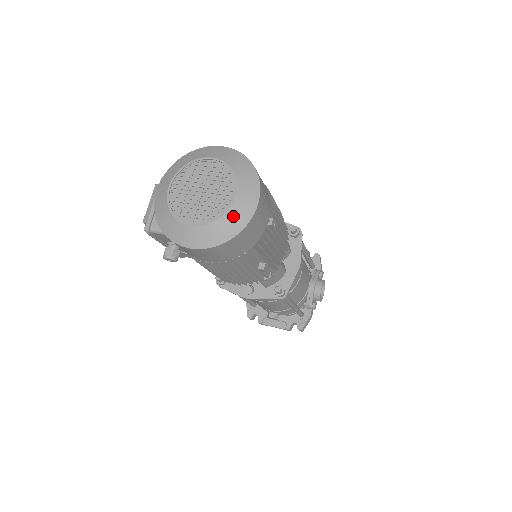
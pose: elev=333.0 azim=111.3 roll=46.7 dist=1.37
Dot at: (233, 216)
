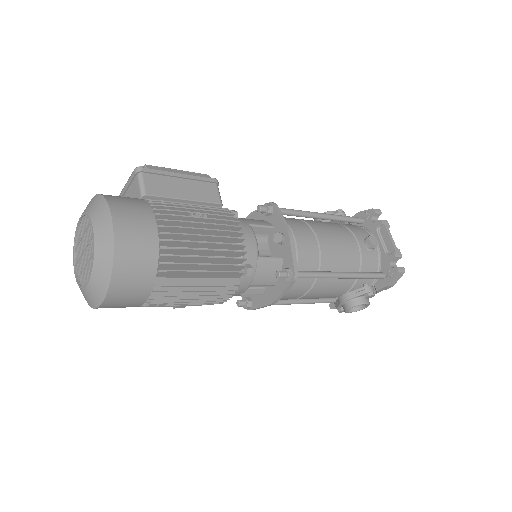
Dot at: (85, 295)
